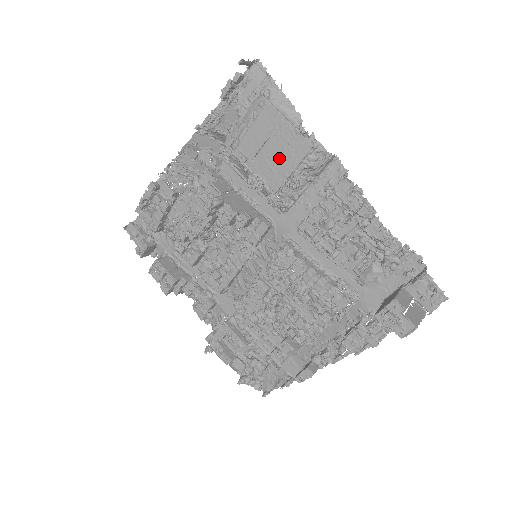
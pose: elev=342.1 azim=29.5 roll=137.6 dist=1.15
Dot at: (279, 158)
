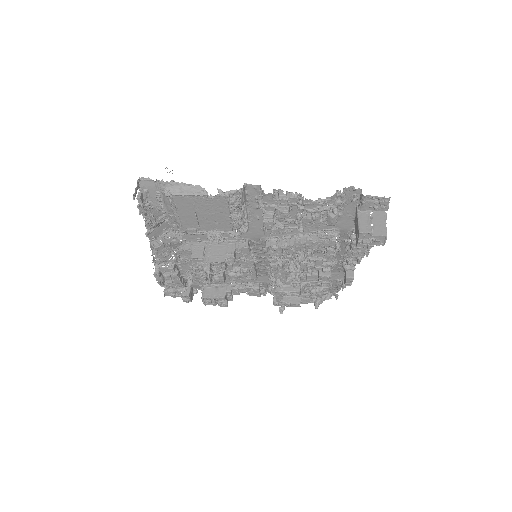
Dot at: (214, 216)
